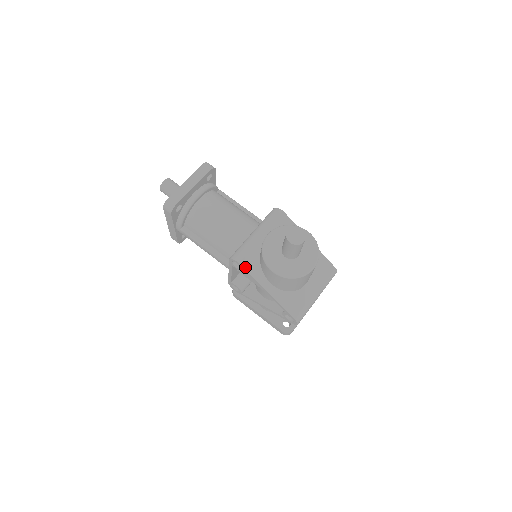
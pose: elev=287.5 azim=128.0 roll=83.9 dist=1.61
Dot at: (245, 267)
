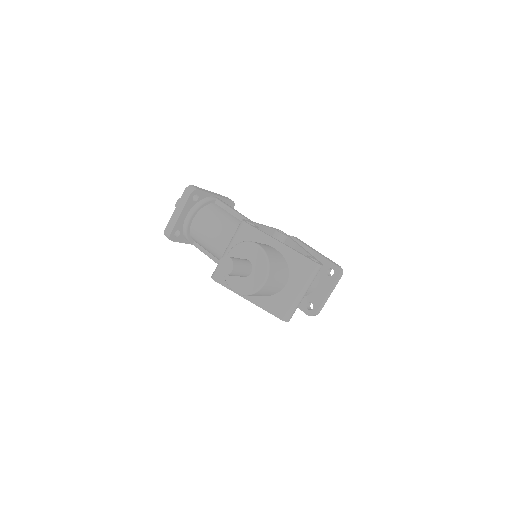
Dot at: (222, 283)
